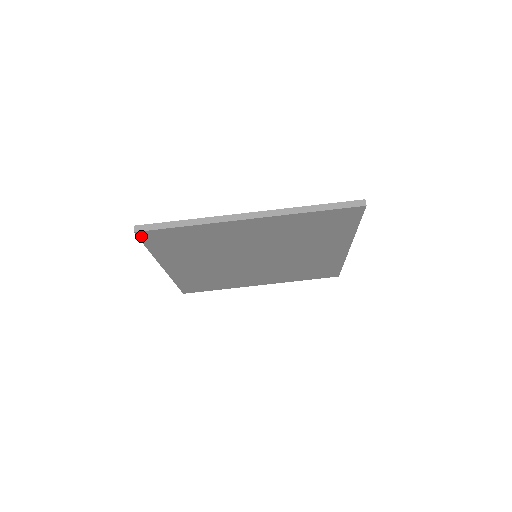
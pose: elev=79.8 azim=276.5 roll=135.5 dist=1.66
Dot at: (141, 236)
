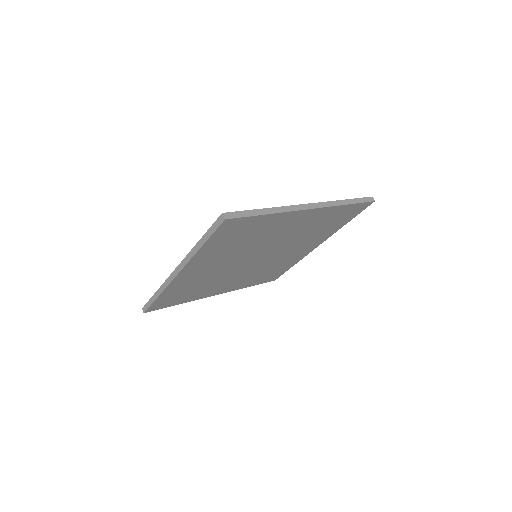
Dot at: (153, 310)
